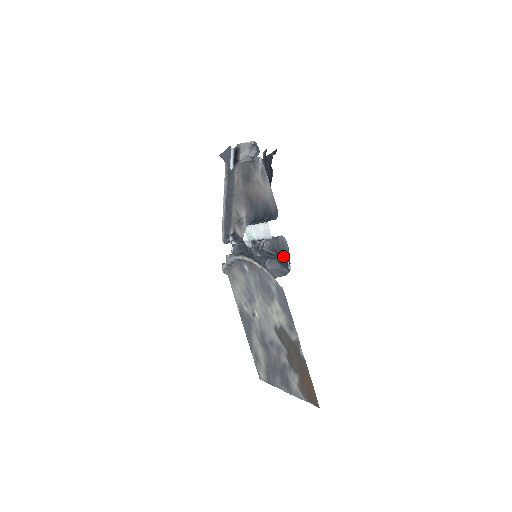
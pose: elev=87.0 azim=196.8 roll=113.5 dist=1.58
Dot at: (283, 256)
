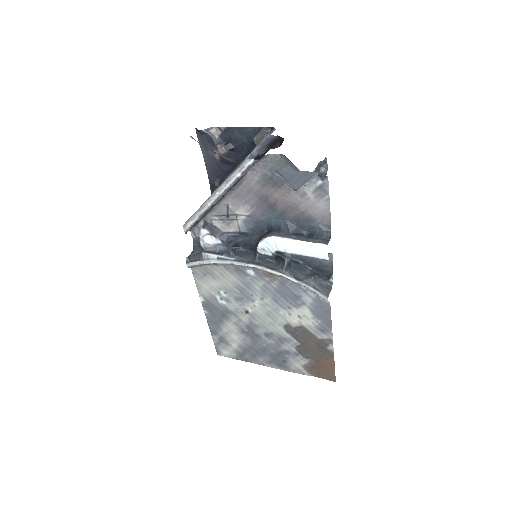
Dot at: (315, 266)
